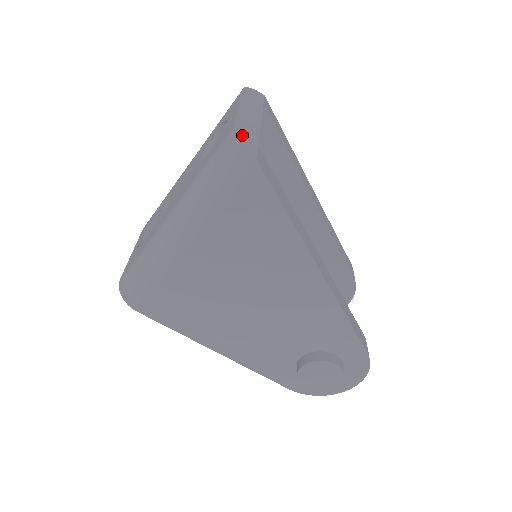
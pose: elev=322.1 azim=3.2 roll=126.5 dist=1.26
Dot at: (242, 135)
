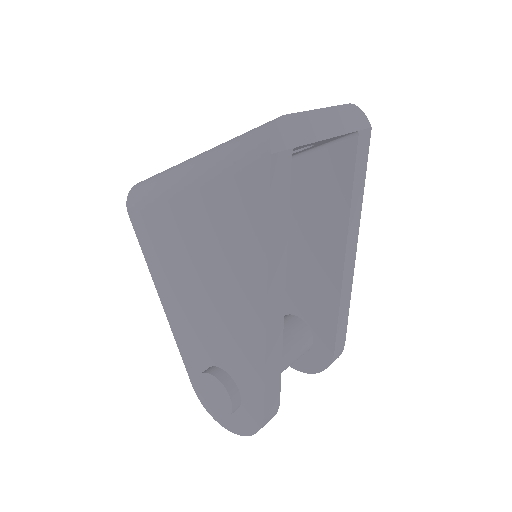
Dot at: (284, 127)
